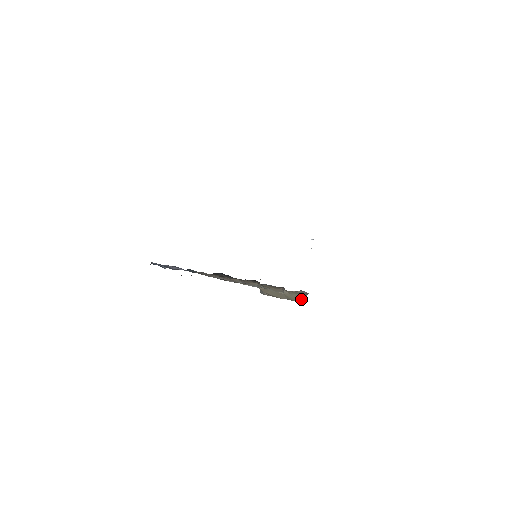
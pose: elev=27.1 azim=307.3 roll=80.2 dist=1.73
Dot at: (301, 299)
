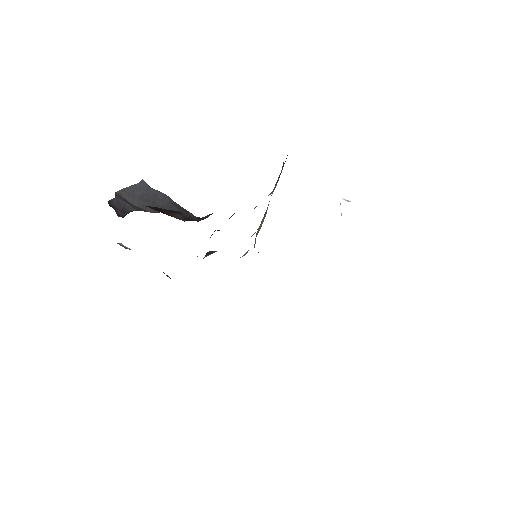
Dot at: occluded
